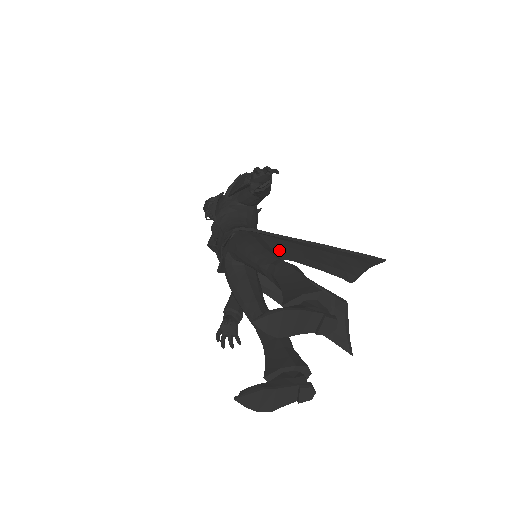
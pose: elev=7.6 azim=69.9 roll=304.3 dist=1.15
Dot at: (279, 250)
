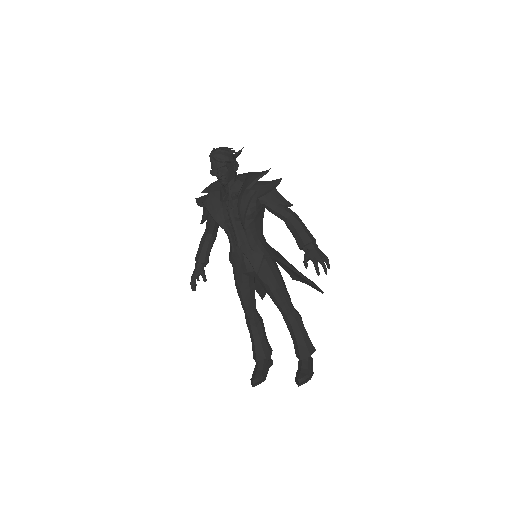
Dot at: occluded
